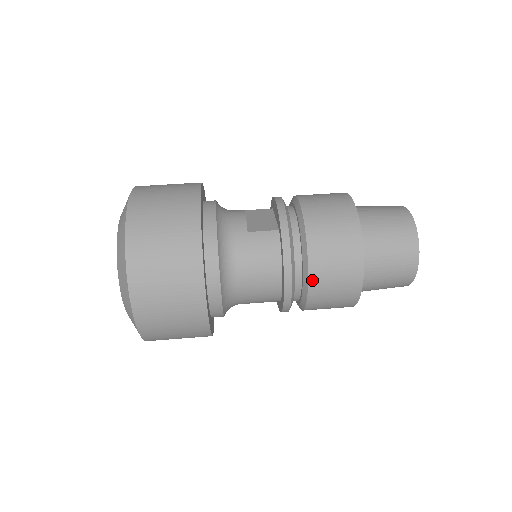
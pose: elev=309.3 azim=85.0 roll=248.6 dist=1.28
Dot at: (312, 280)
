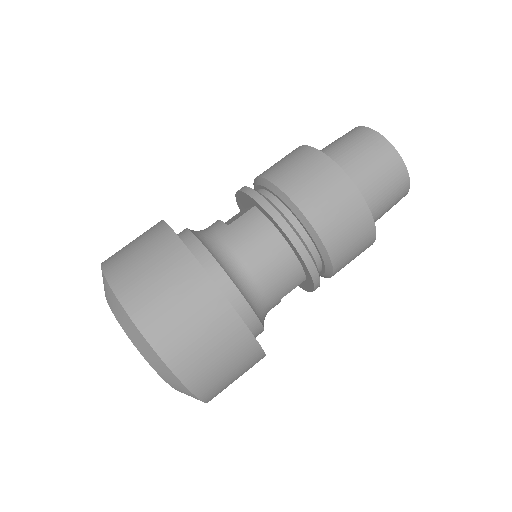
Dot at: (314, 221)
